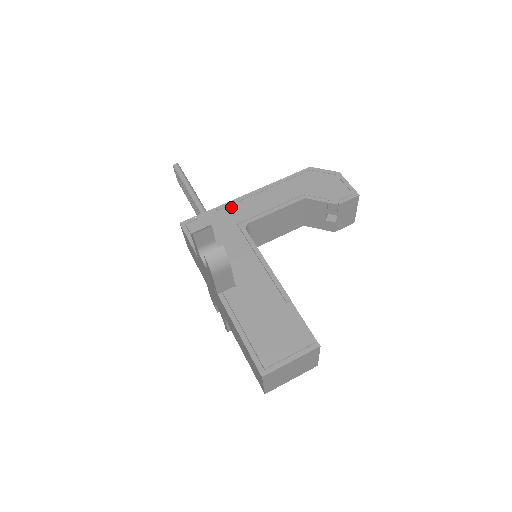
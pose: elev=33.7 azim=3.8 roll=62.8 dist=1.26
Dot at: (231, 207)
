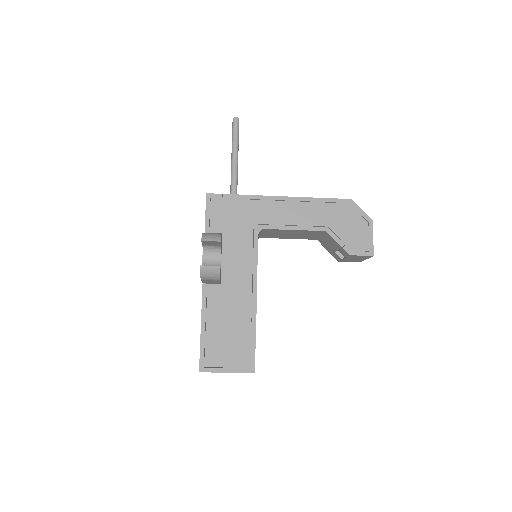
Dot at: (258, 203)
